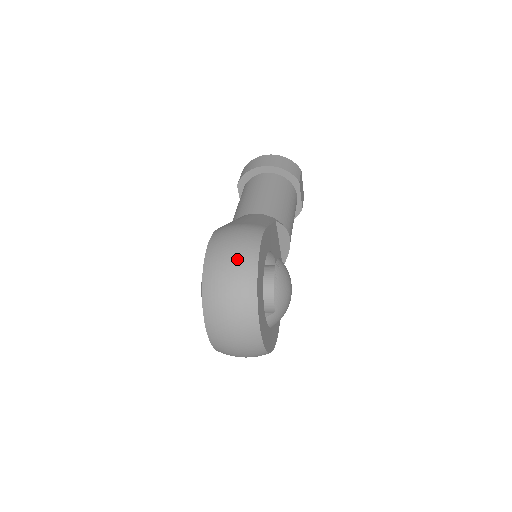
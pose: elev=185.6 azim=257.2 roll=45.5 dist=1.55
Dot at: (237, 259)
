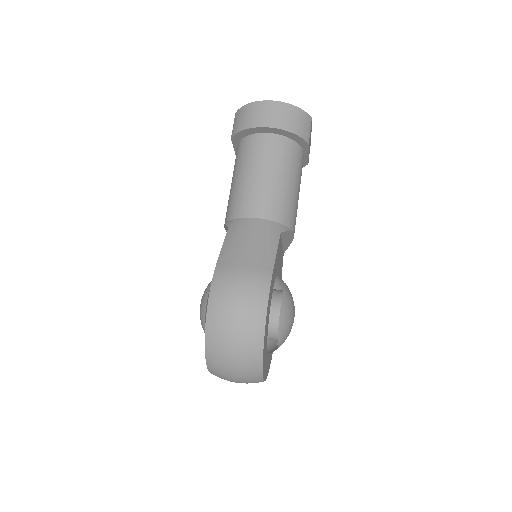
Dot at: (242, 331)
